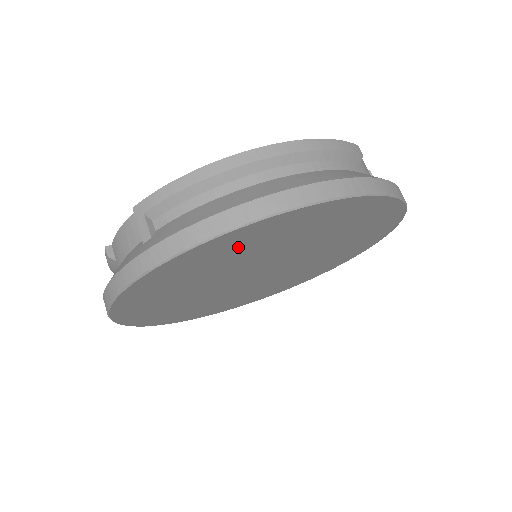
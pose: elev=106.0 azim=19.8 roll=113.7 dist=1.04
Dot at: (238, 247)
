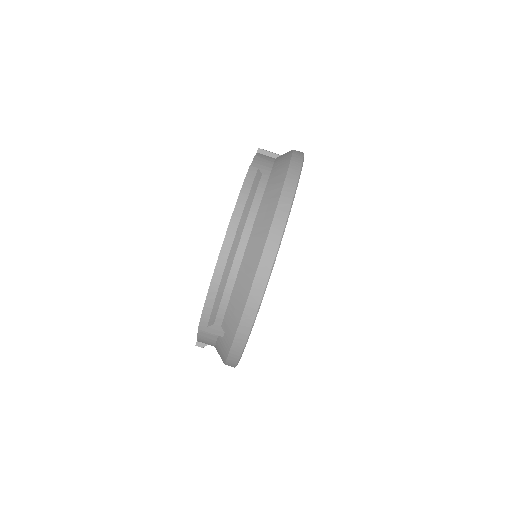
Dot at: occluded
